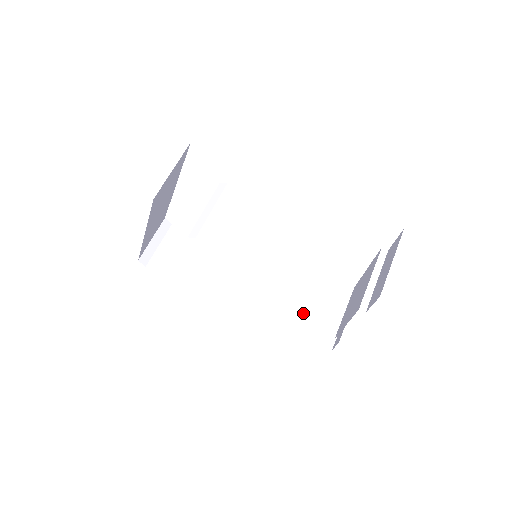
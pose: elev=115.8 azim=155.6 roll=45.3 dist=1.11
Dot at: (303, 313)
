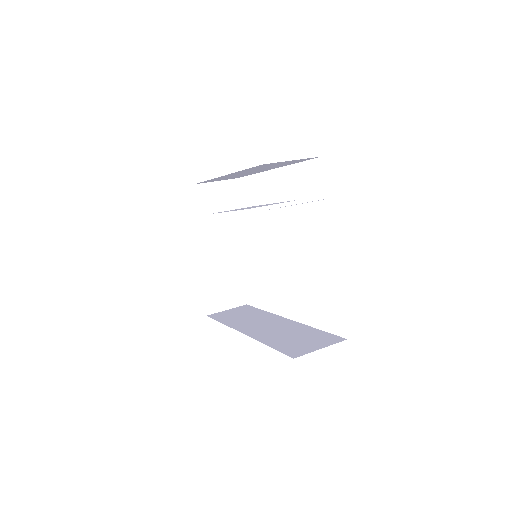
Dot at: (293, 340)
